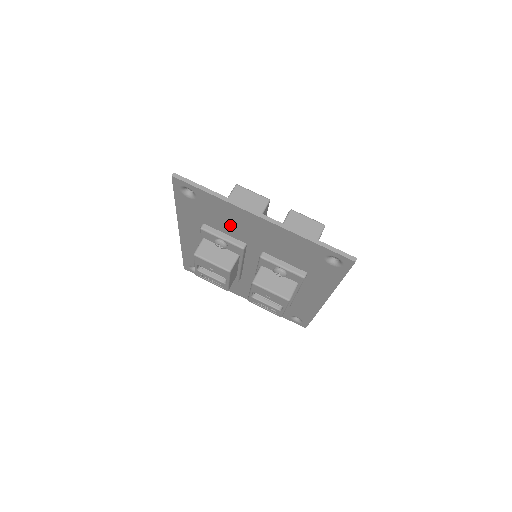
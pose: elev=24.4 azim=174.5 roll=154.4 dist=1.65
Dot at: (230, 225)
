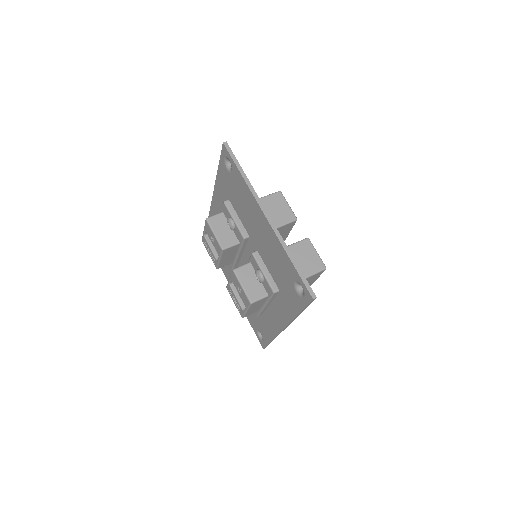
Dot at: (244, 211)
